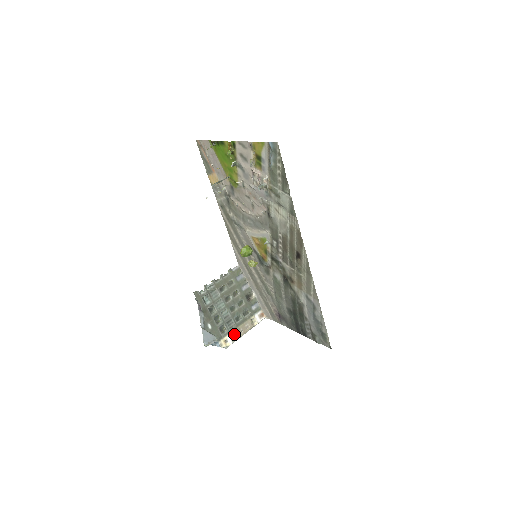
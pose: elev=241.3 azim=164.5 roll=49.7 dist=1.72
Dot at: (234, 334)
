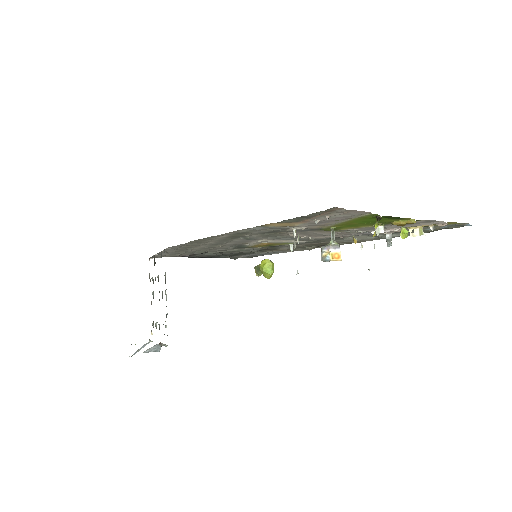
Dot at: occluded
